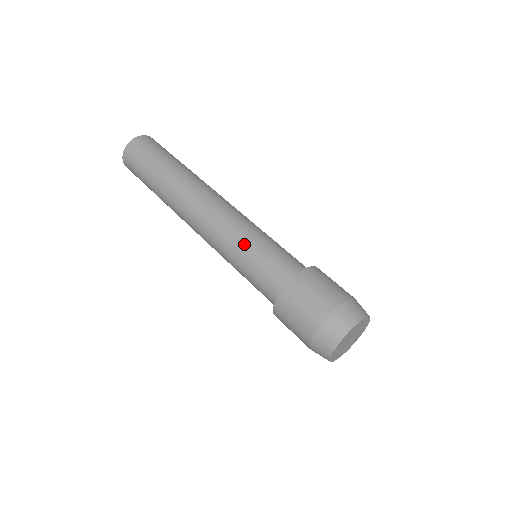
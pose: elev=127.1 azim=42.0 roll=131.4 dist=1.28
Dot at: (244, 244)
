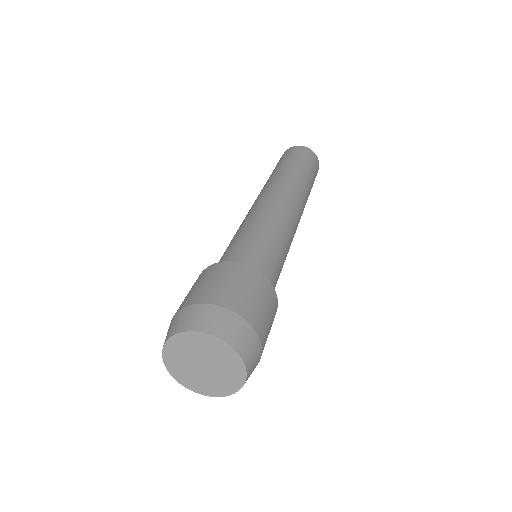
Dot at: (239, 231)
